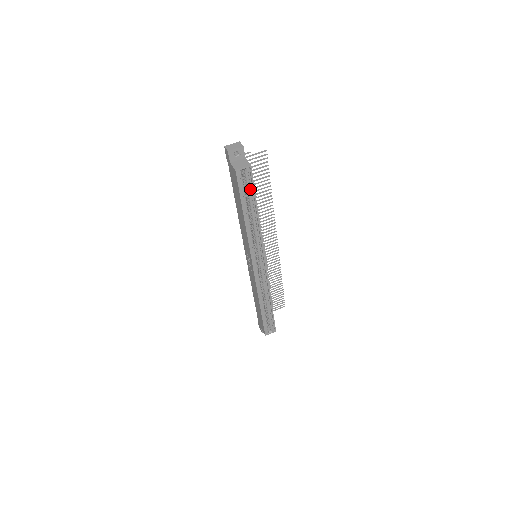
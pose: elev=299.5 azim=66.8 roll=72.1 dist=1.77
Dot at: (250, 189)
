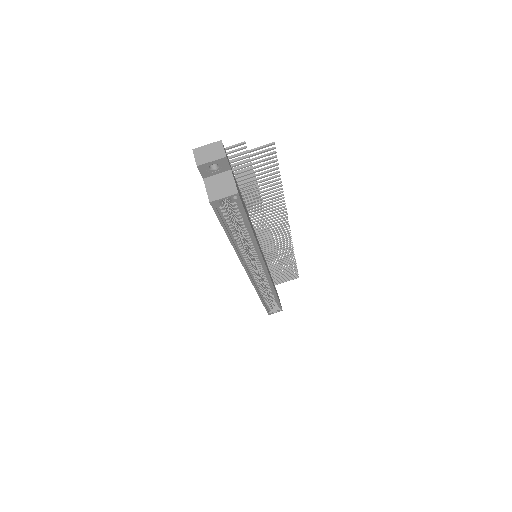
Dot at: (239, 215)
